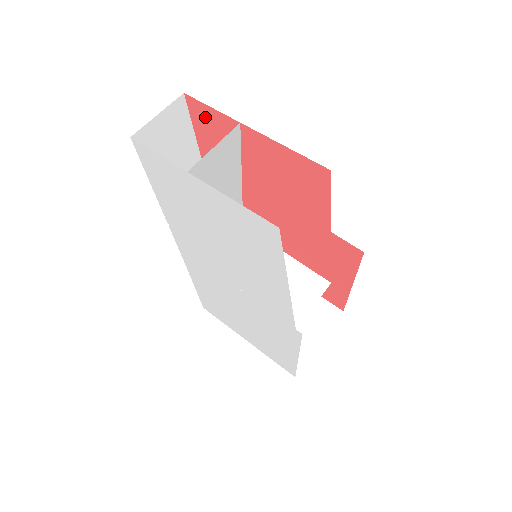
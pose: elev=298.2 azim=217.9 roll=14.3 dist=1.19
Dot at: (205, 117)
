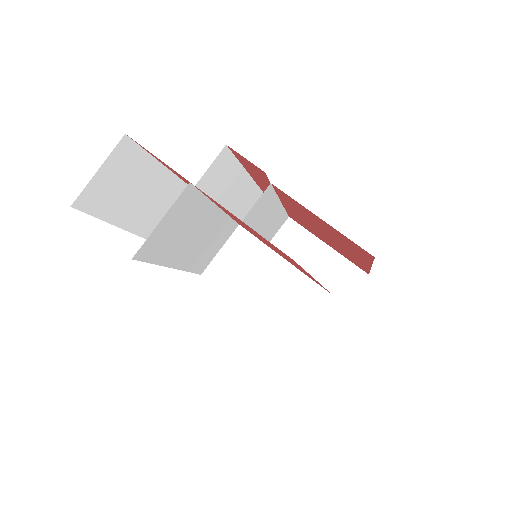
Dot at: occluded
